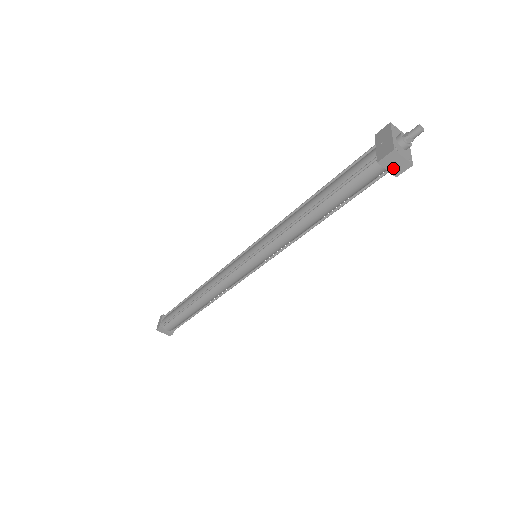
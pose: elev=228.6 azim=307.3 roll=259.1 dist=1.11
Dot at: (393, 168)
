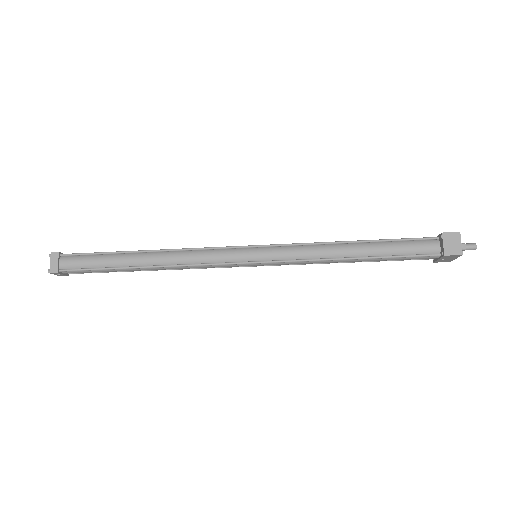
Dot at: (448, 246)
